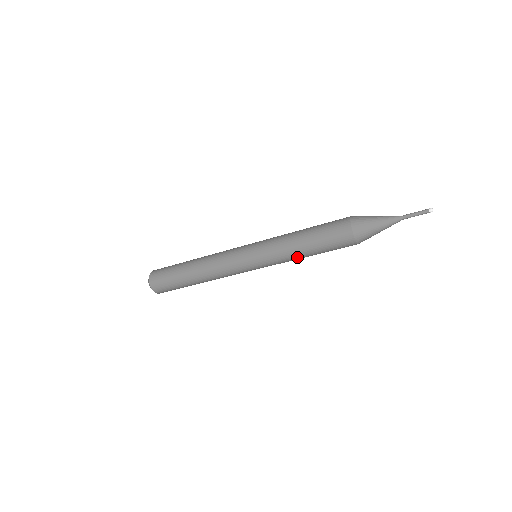
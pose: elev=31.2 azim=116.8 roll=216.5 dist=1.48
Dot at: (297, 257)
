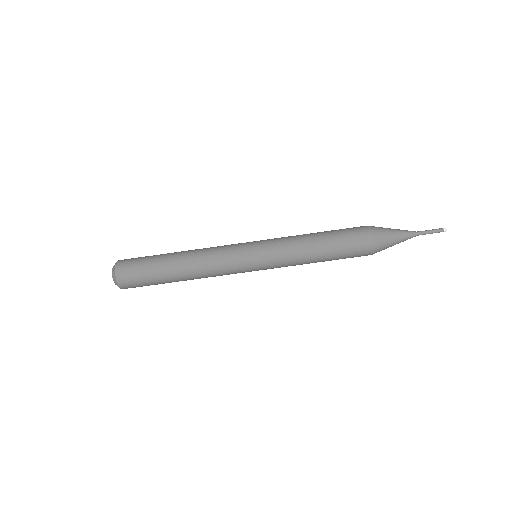
Dot at: (305, 243)
